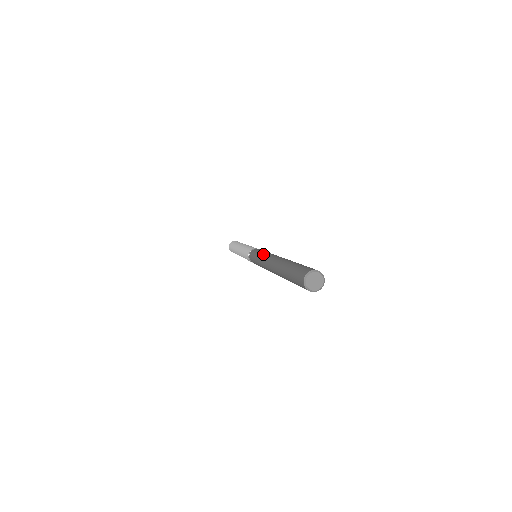
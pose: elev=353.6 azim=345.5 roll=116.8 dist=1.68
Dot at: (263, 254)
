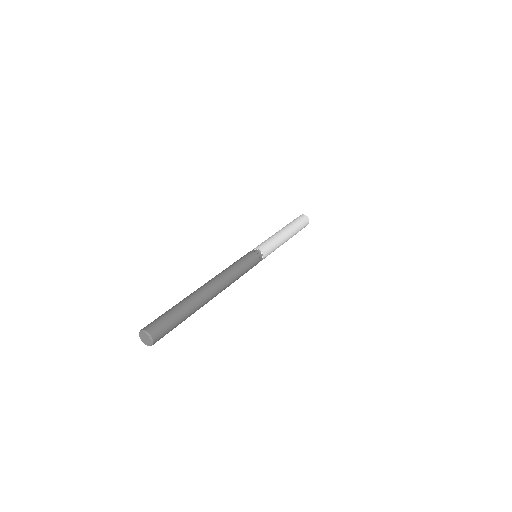
Dot at: (230, 267)
